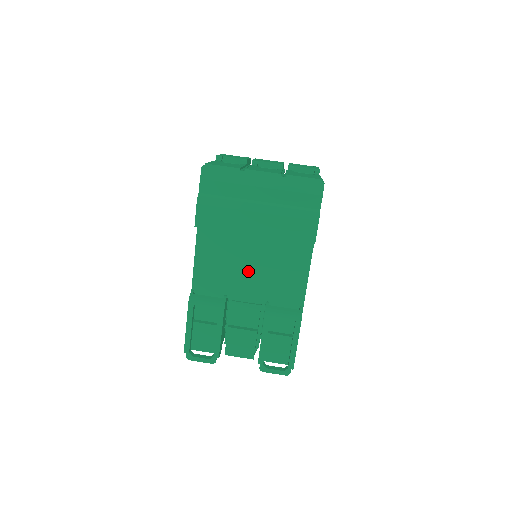
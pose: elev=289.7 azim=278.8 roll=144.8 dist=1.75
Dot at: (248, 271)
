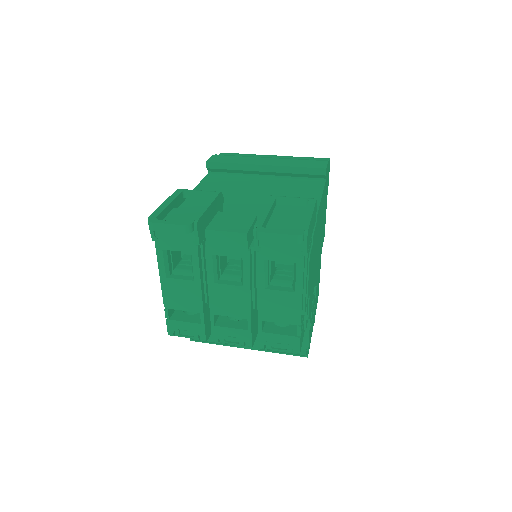
Dot at: (252, 194)
